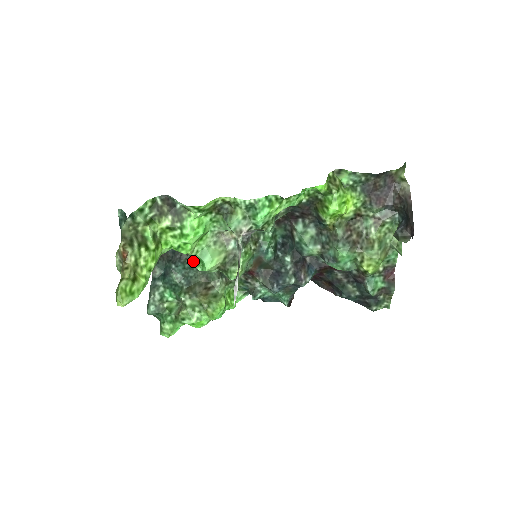
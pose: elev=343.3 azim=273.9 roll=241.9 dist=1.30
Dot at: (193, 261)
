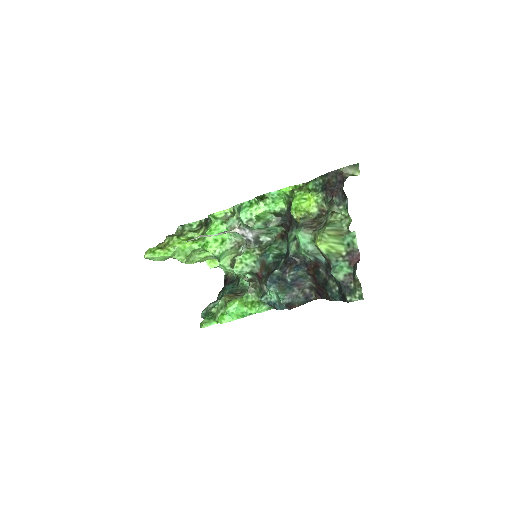
Dot at: occluded
